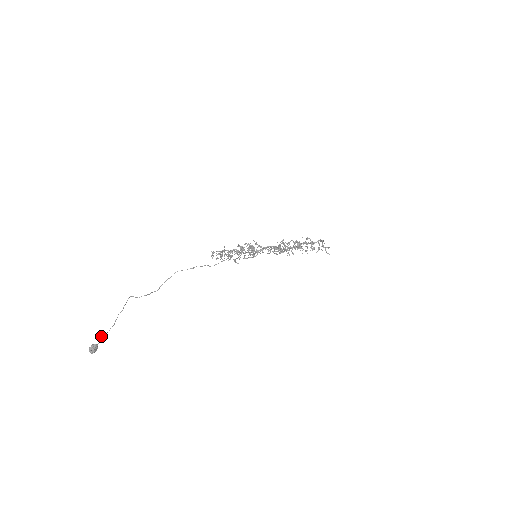
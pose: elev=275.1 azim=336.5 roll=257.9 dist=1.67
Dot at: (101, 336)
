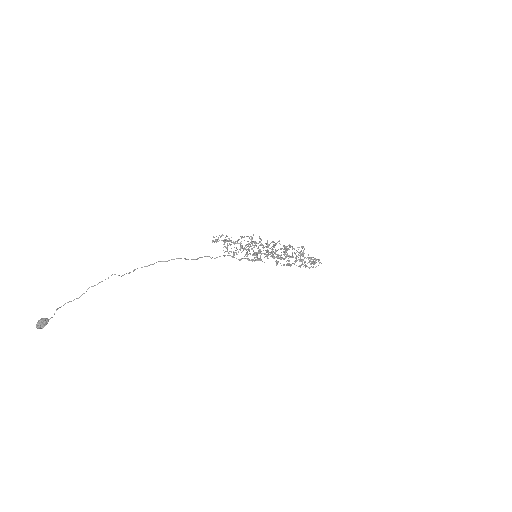
Dot at: (57, 309)
